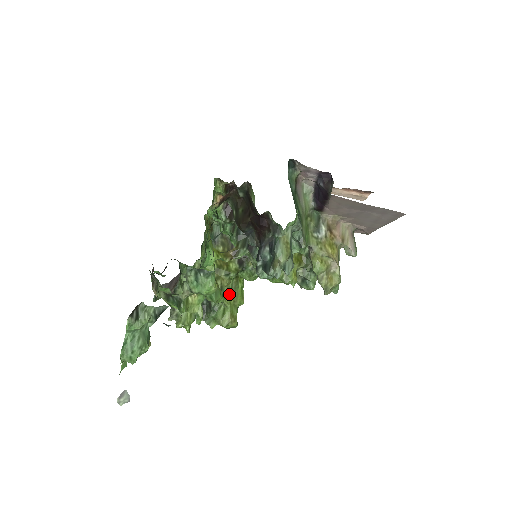
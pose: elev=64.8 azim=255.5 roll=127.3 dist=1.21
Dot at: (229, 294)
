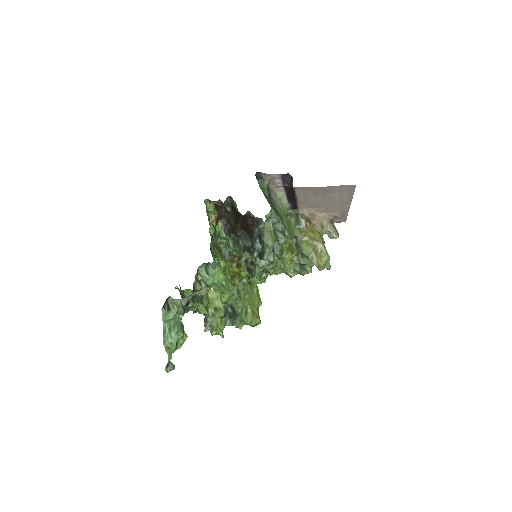
Dot at: (247, 297)
